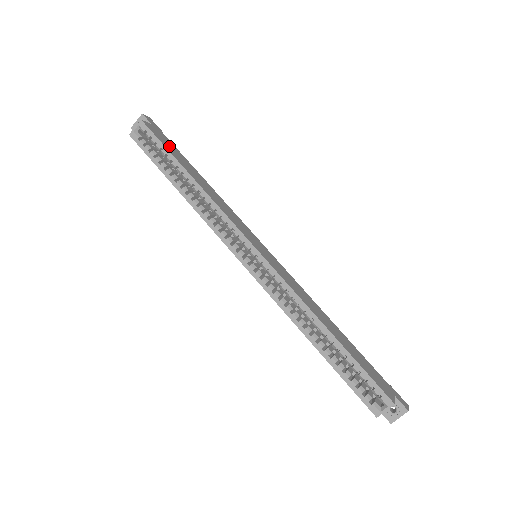
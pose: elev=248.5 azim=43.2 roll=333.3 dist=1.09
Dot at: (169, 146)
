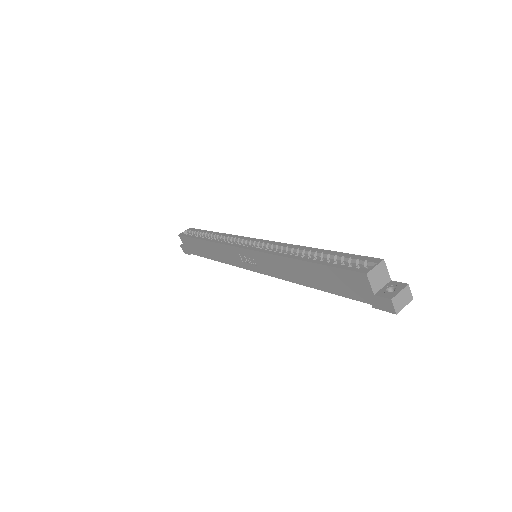
Dot at: occluded
